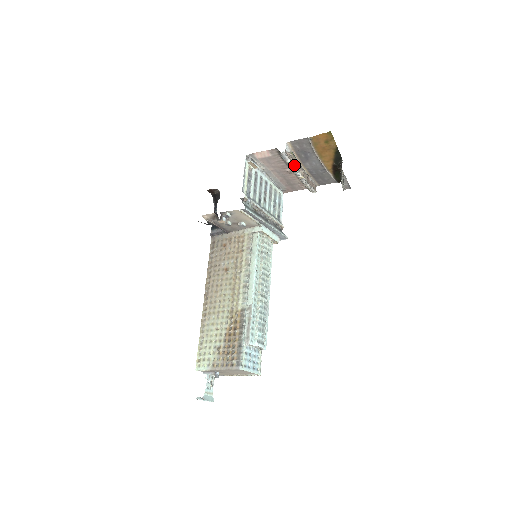
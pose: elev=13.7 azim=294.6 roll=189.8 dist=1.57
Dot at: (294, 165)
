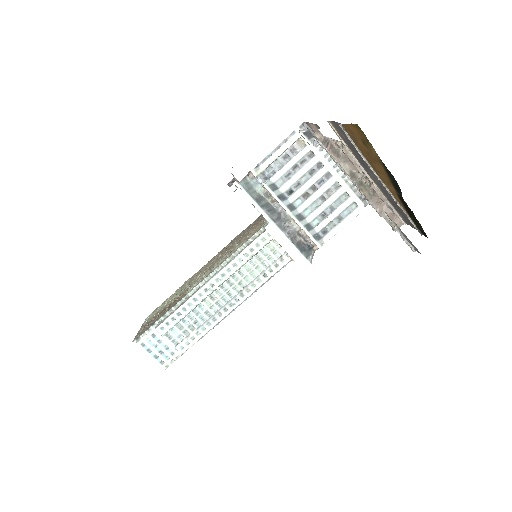
Dot at: (341, 164)
